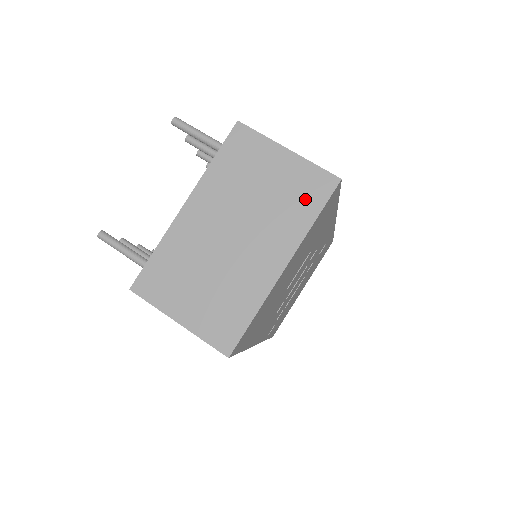
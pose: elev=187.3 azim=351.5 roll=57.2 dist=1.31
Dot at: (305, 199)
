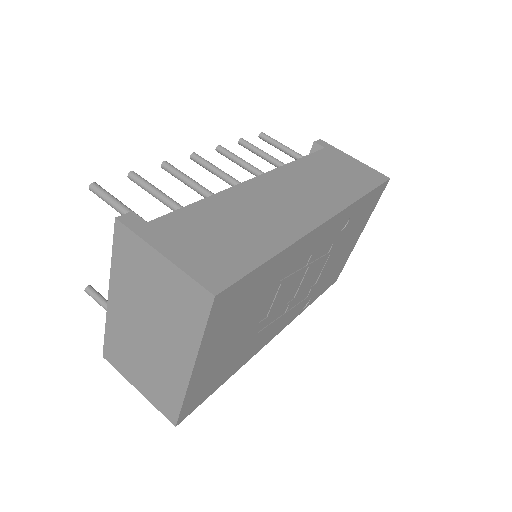
Dot at: (190, 311)
